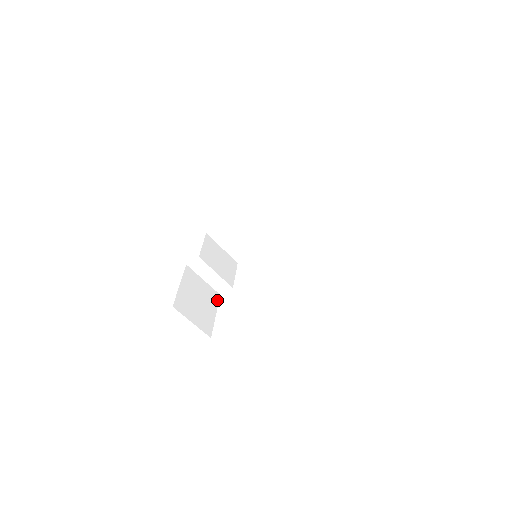
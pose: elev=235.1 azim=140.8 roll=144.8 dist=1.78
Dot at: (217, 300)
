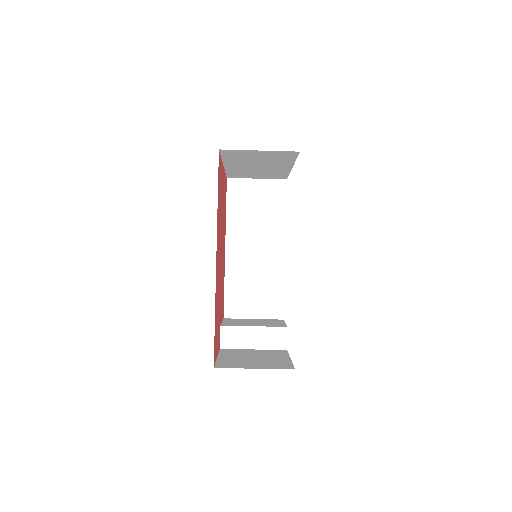
Dot at: (284, 353)
